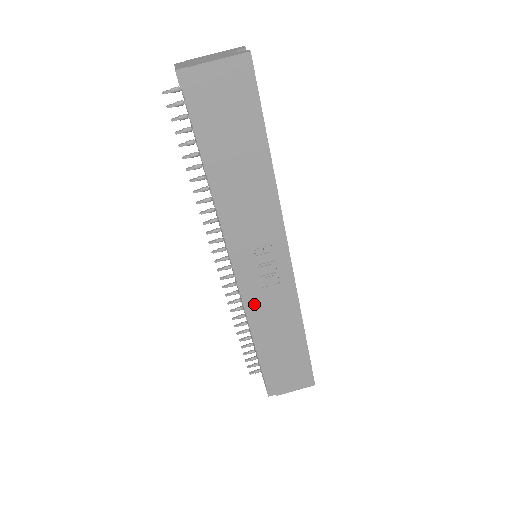
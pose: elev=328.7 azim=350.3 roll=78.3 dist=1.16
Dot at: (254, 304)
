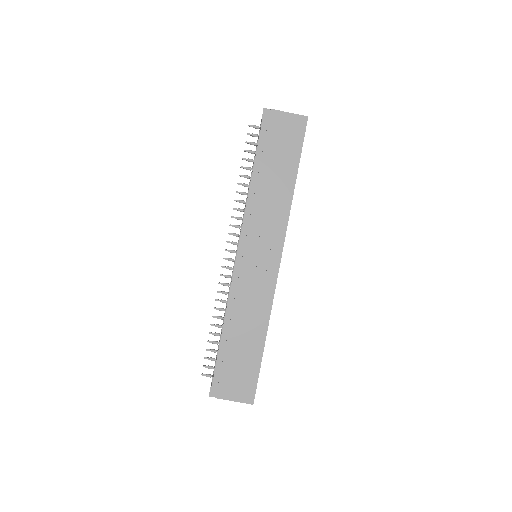
Dot at: (239, 288)
